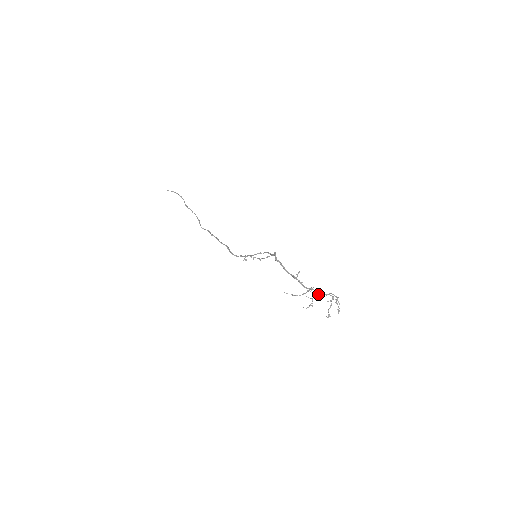
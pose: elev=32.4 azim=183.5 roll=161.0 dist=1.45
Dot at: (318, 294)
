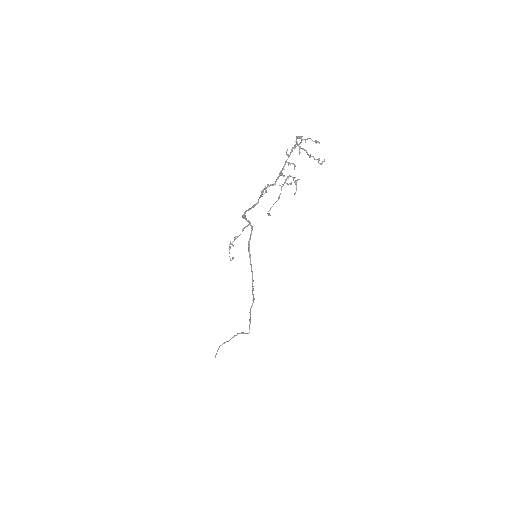
Dot at: occluded
